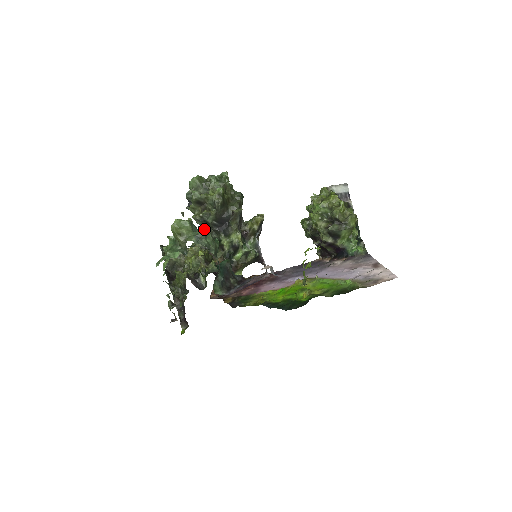
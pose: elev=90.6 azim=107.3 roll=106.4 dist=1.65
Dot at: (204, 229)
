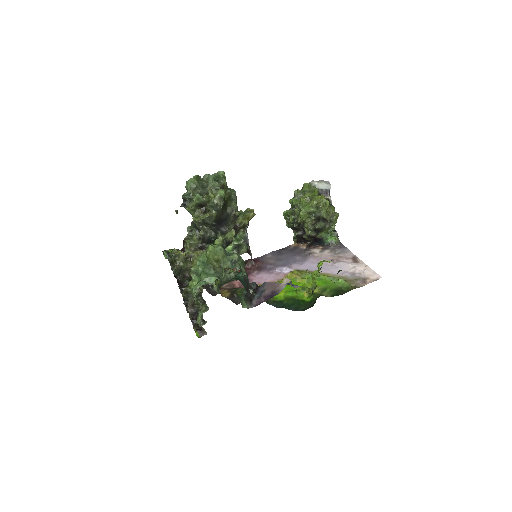
Dot at: (202, 229)
